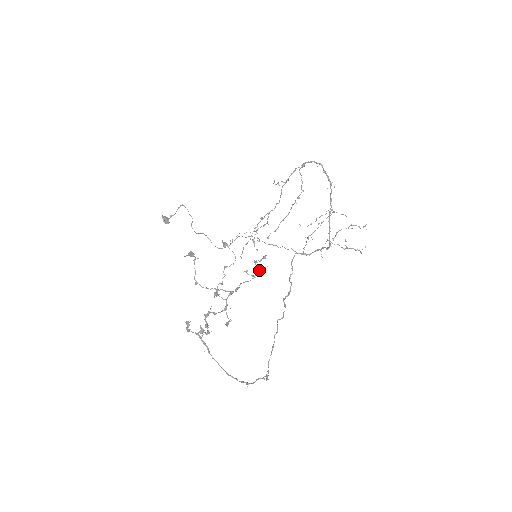
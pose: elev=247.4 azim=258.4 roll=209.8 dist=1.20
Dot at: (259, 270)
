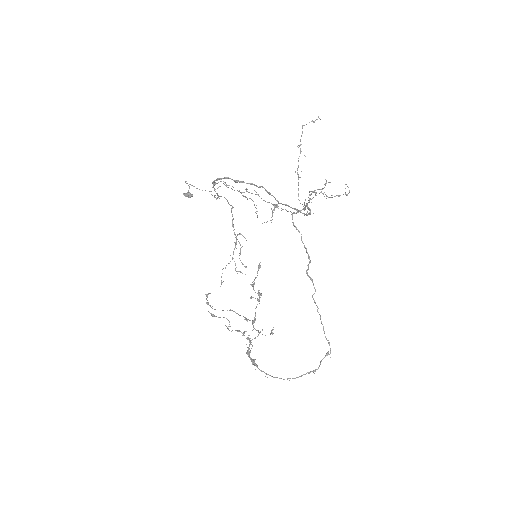
Dot at: (259, 295)
